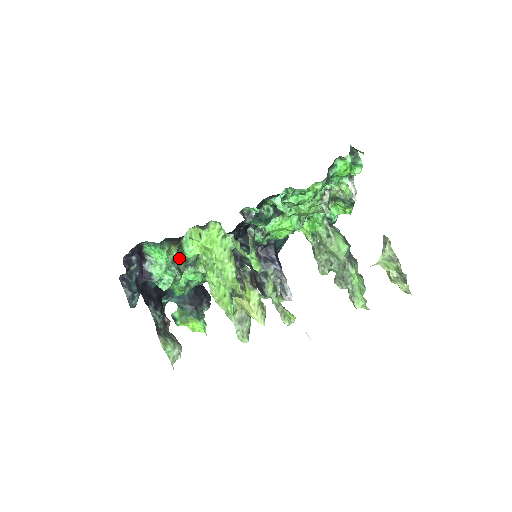
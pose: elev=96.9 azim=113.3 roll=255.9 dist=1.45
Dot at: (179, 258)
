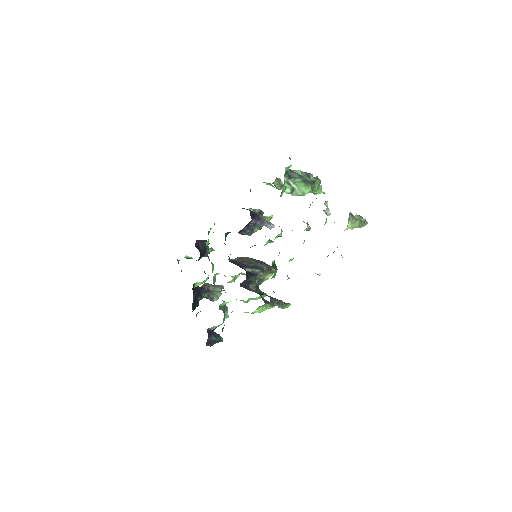
Dot at: (224, 310)
